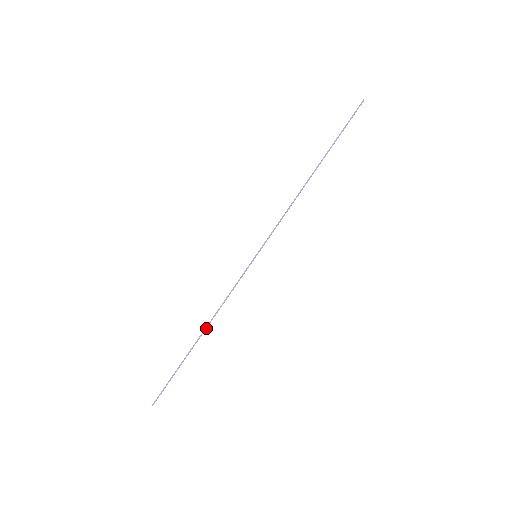
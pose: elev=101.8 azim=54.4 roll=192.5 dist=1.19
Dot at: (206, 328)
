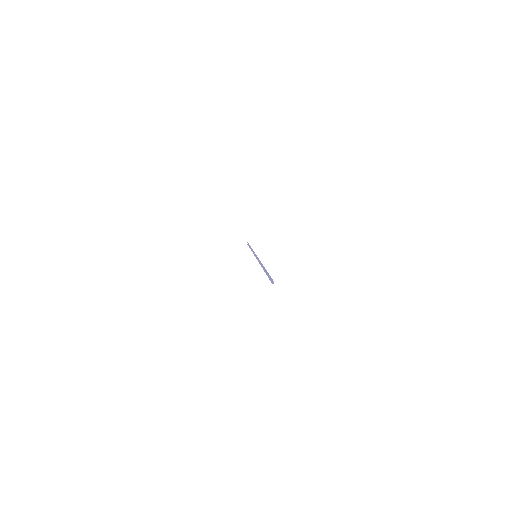
Dot at: (251, 249)
